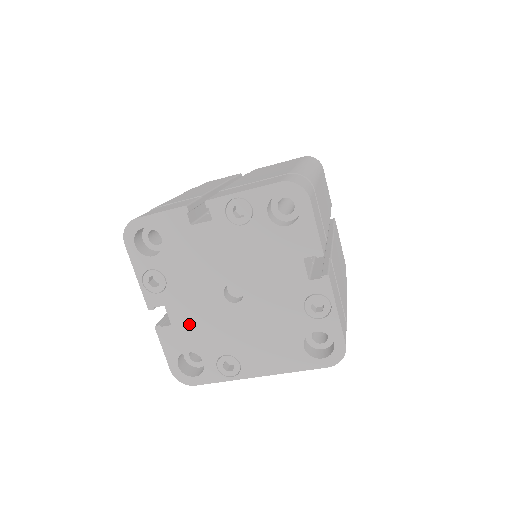
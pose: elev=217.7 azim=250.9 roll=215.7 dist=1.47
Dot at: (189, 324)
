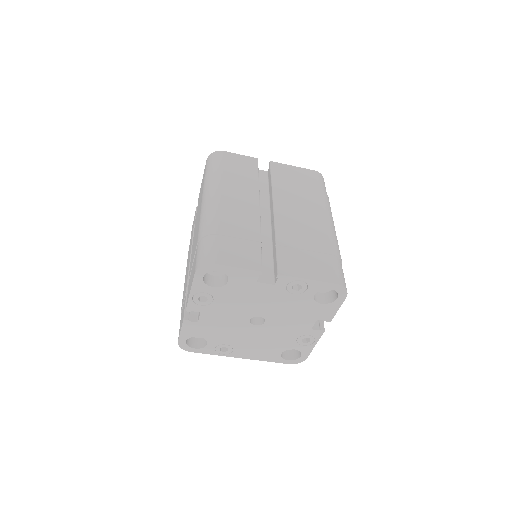
Dot at: (212, 325)
